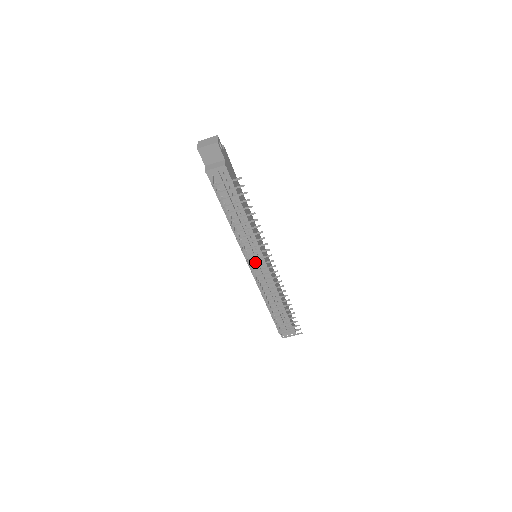
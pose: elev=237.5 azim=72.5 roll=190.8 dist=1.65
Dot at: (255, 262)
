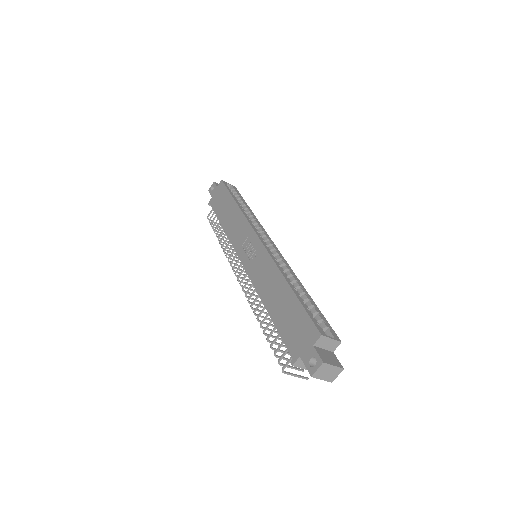
Dot at: occluded
